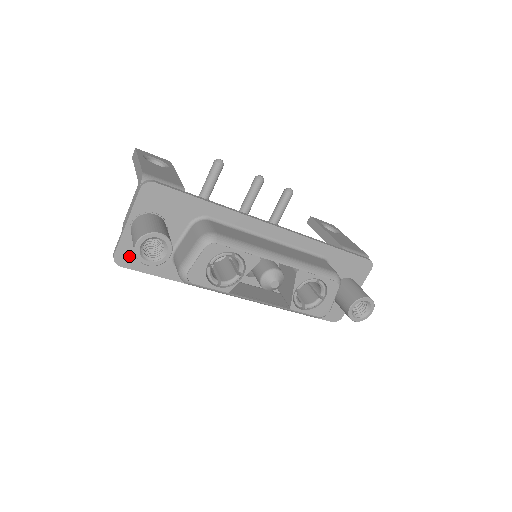
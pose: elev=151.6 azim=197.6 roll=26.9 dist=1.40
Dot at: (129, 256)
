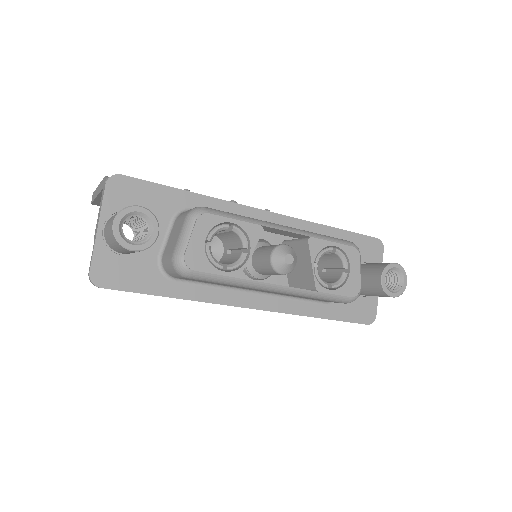
Dot at: (108, 272)
